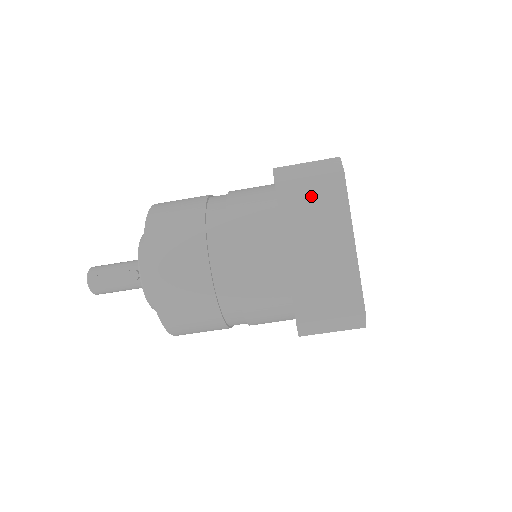
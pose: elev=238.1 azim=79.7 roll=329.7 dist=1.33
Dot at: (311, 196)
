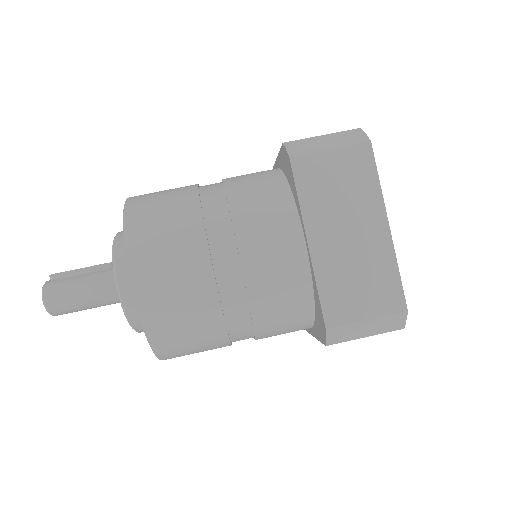
Dot at: occluded
